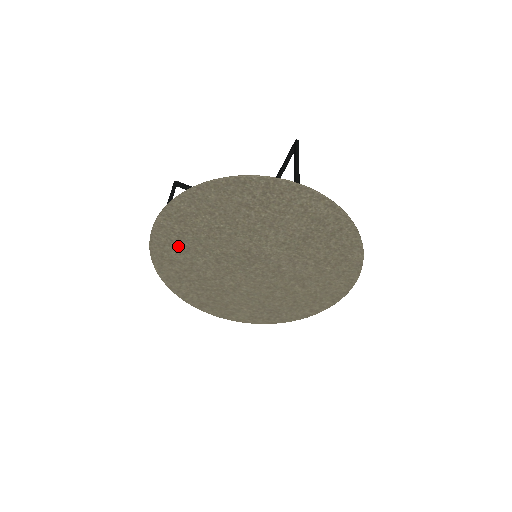
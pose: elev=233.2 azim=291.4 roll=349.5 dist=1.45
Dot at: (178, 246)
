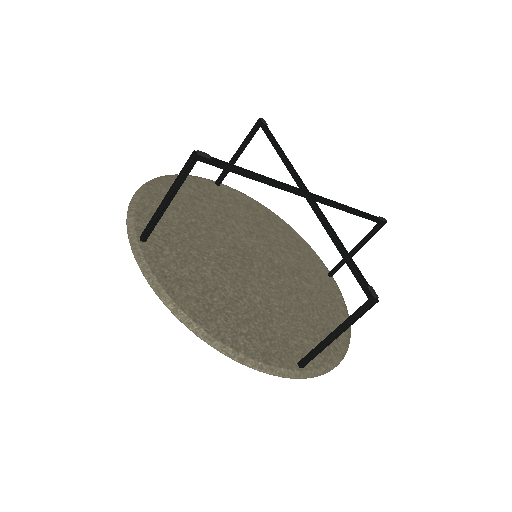
Dot at: (163, 238)
